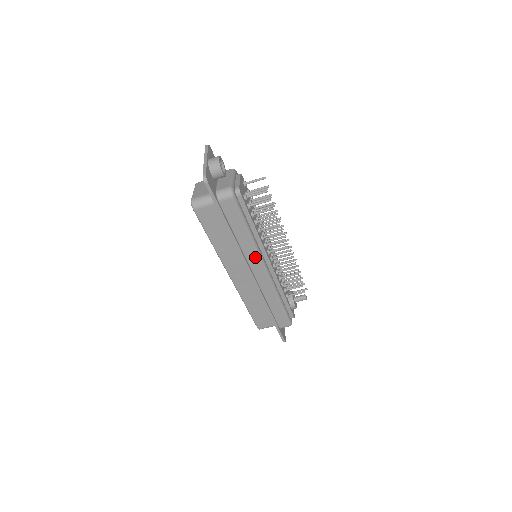
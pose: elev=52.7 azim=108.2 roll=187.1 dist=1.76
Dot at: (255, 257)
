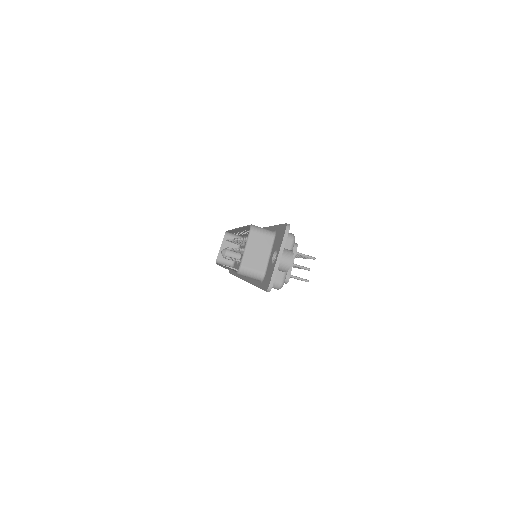
Dot at: occluded
